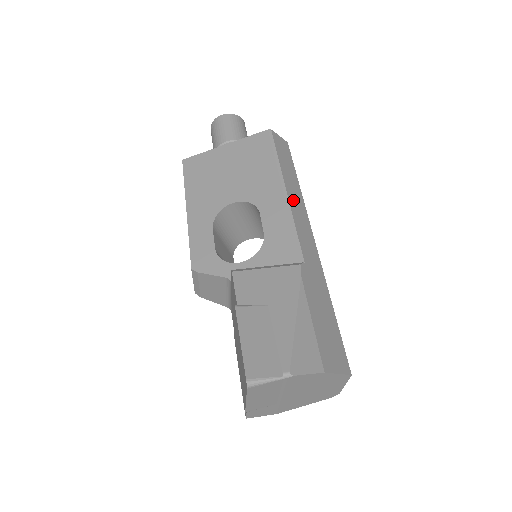
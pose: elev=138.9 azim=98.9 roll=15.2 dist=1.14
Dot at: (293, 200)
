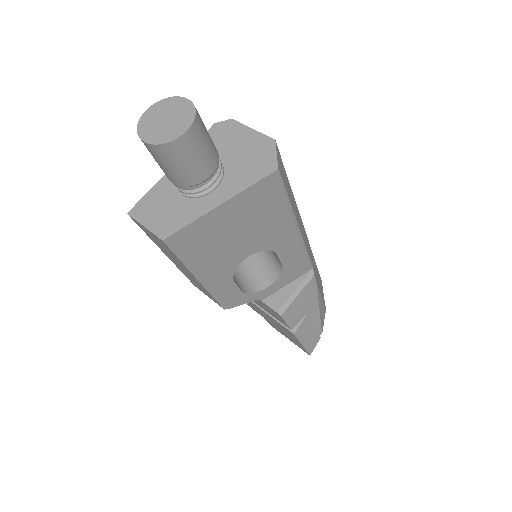
Dot at: (300, 225)
